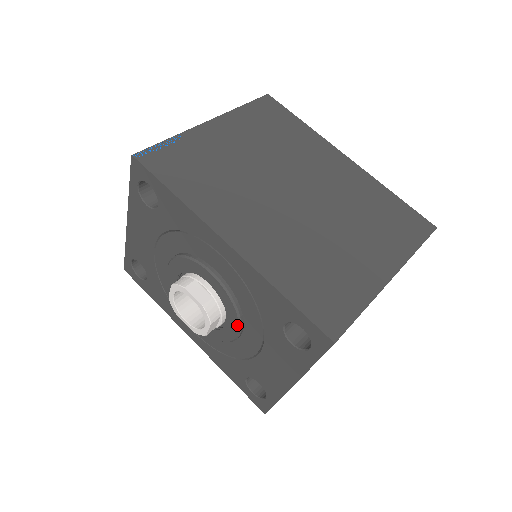
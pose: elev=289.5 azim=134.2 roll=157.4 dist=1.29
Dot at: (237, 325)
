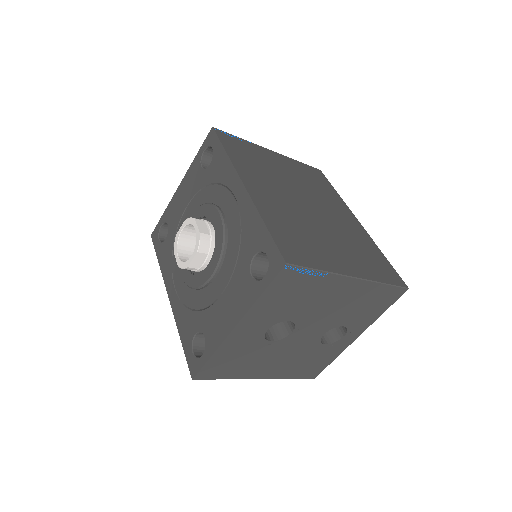
Dot at: (216, 263)
